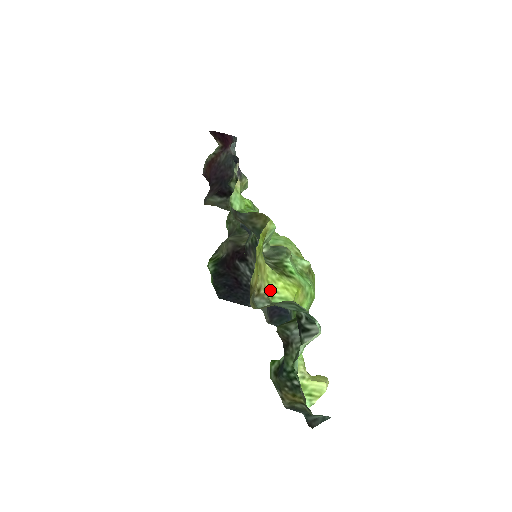
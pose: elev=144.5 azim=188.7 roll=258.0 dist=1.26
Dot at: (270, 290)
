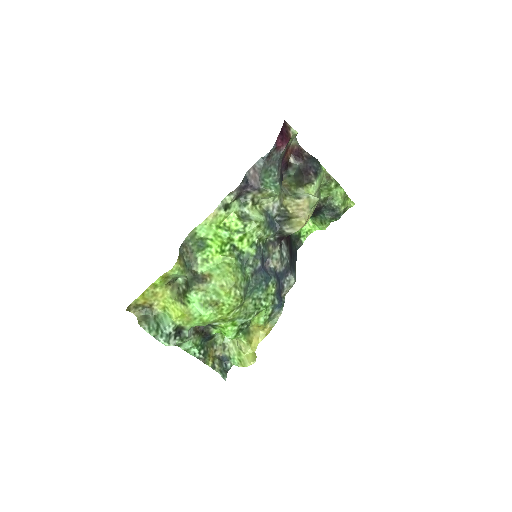
Dot at: (165, 306)
